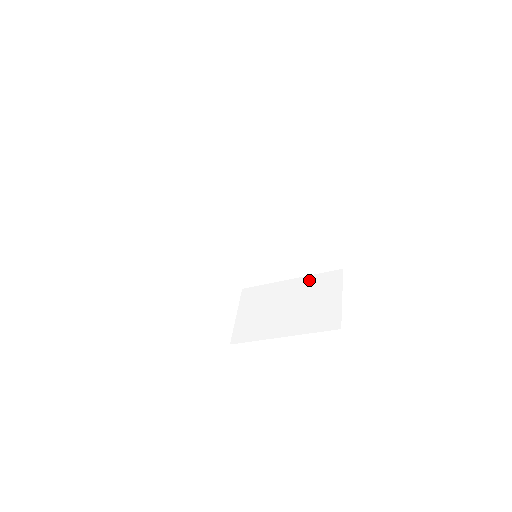
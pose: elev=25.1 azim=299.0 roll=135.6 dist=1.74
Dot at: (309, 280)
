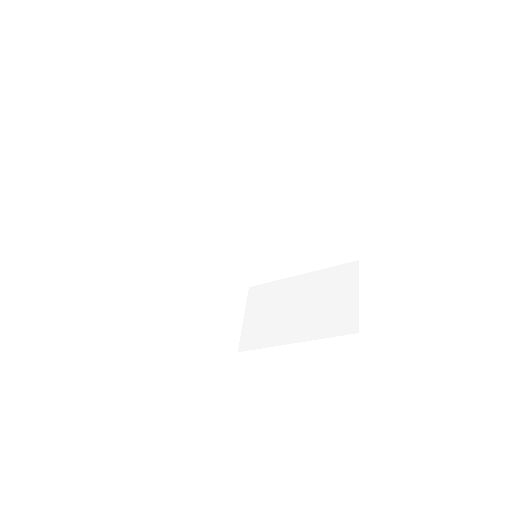
Dot at: (321, 275)
